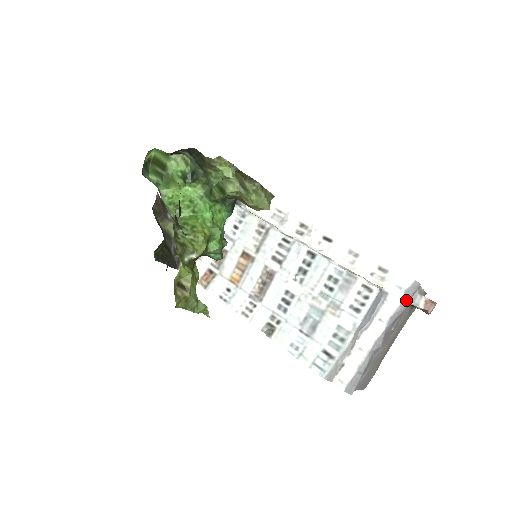
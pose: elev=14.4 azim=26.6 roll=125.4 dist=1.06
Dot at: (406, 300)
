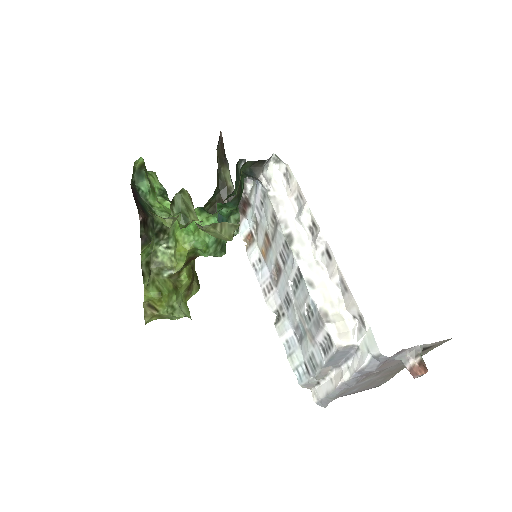
Dot at: (375, 364)
